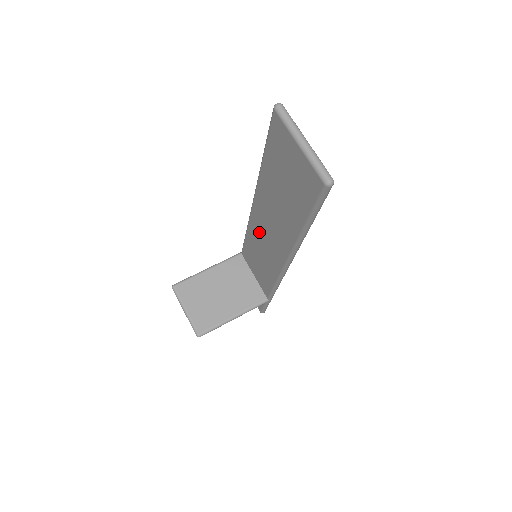
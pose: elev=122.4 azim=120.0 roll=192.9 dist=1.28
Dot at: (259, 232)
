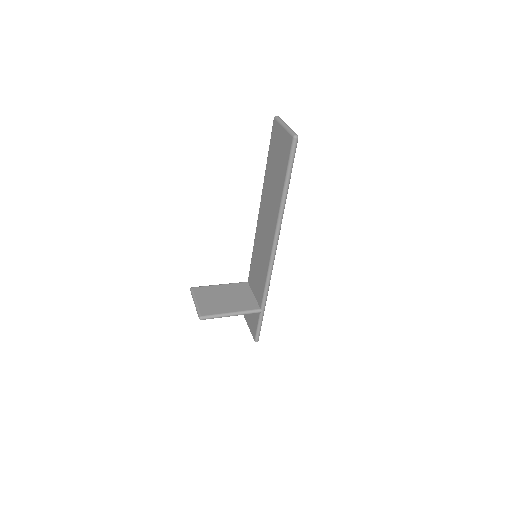
Dot at: (260, 234)
